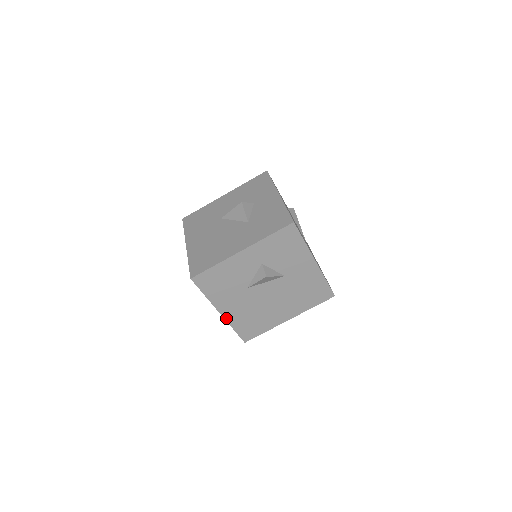
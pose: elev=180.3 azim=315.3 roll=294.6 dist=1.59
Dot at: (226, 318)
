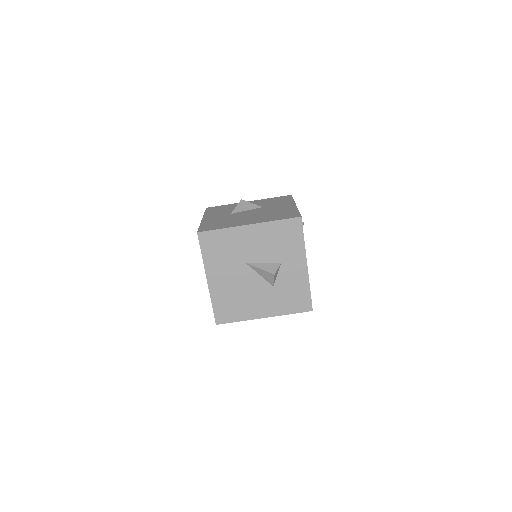
Dot at: occluded
